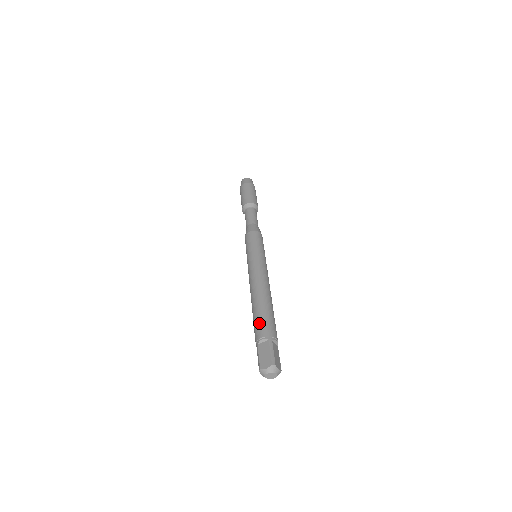
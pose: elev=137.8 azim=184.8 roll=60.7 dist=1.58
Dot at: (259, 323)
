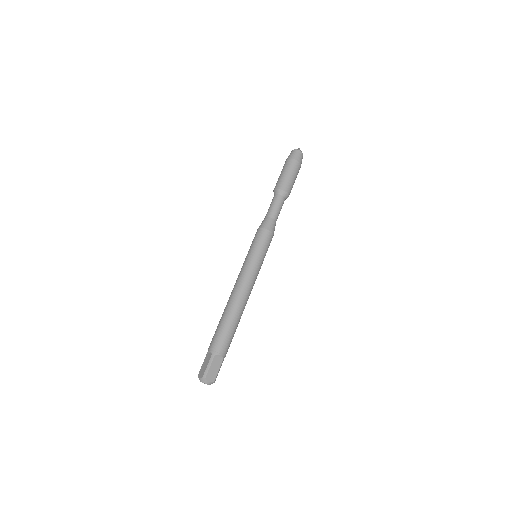
Dot at: (215, 334)
